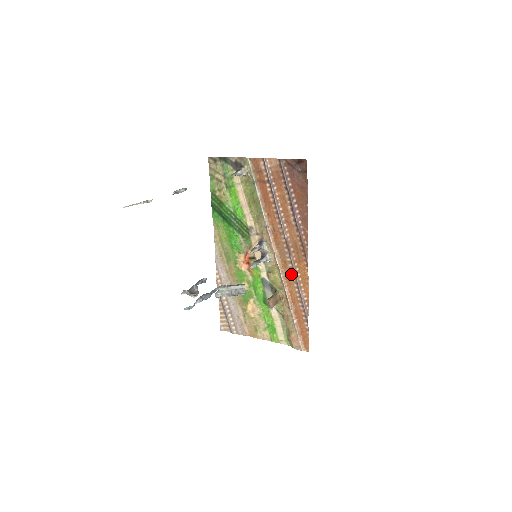
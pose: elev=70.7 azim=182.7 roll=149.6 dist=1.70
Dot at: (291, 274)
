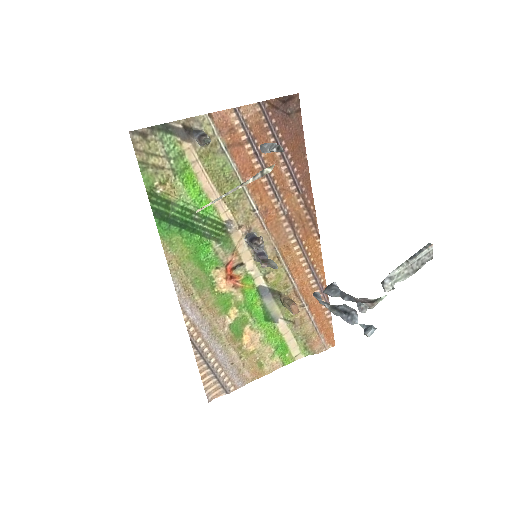
Dot at: (299, 259)
